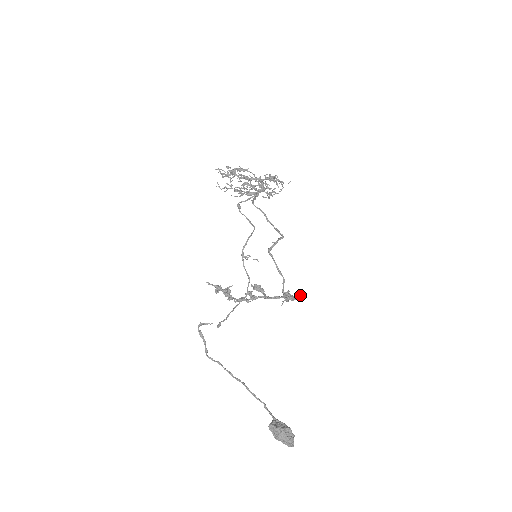
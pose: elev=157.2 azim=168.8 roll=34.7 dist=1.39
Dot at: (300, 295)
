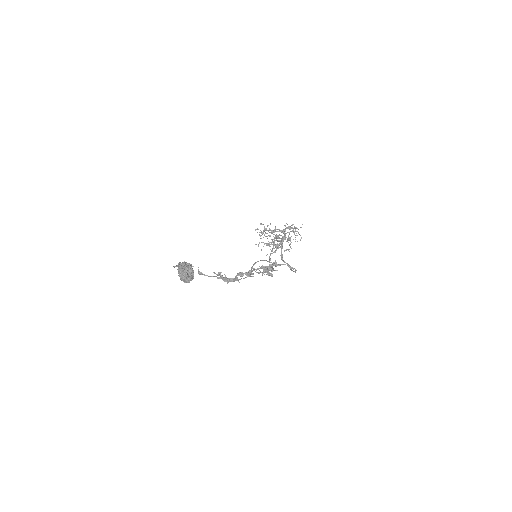
Dot at: (274, 262)
